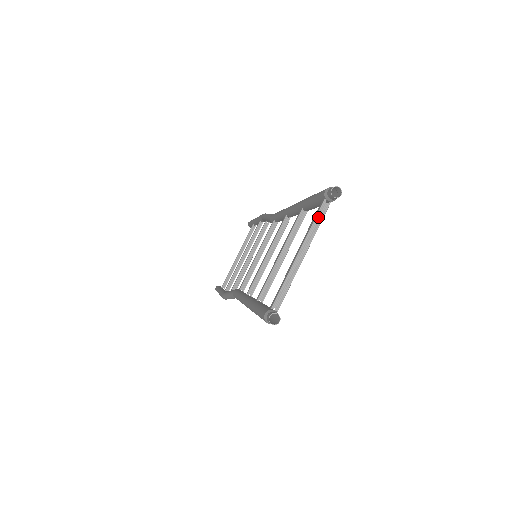
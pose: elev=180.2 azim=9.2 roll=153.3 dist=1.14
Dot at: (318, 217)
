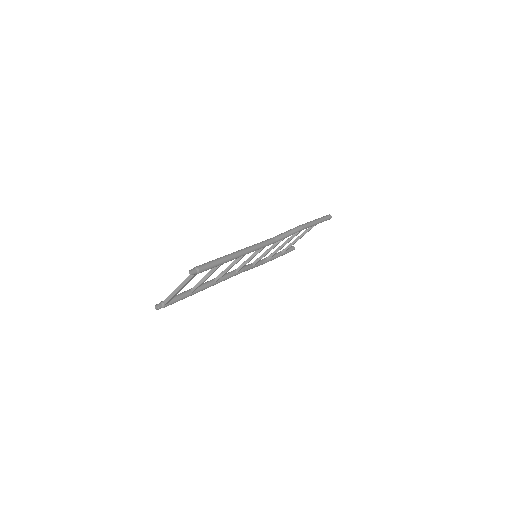
Dot at: (189, 277)
